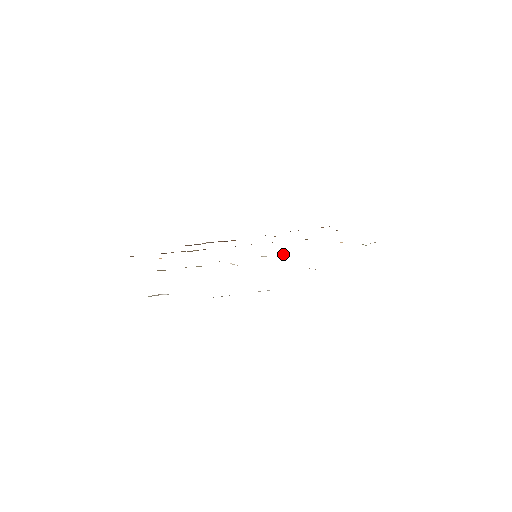
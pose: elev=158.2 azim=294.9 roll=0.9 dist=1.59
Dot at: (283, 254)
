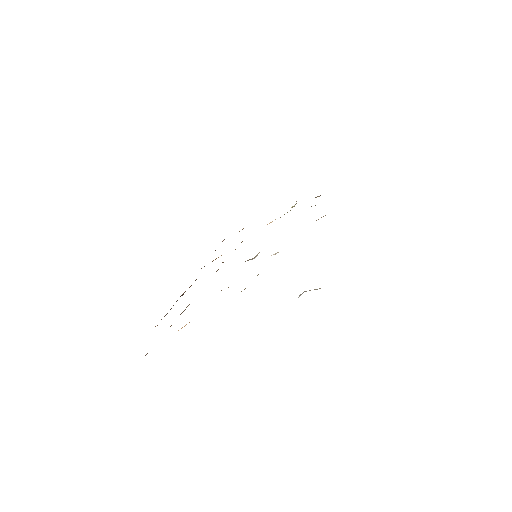
Dot at: occluded
